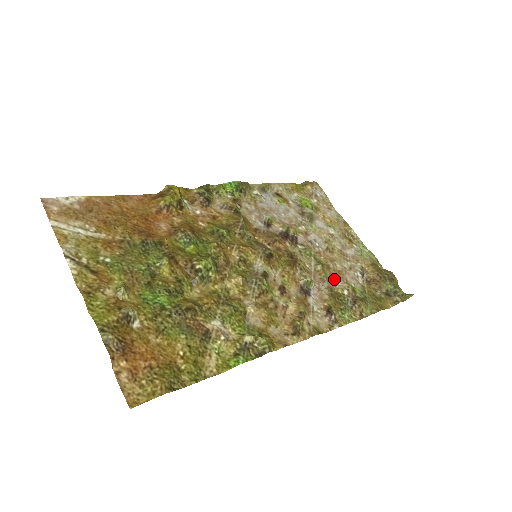
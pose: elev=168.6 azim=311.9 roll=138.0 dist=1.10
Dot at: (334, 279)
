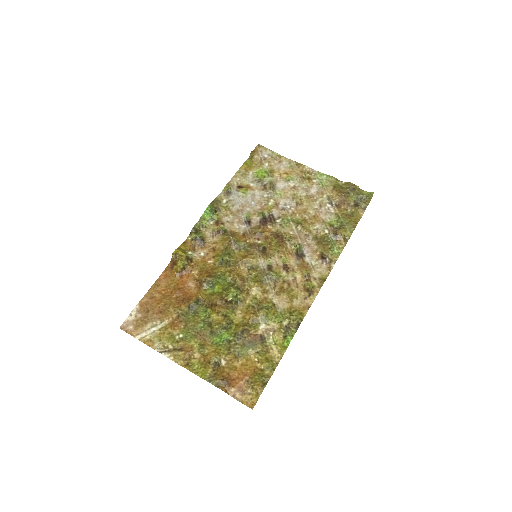
Dot at: (314, 227)
